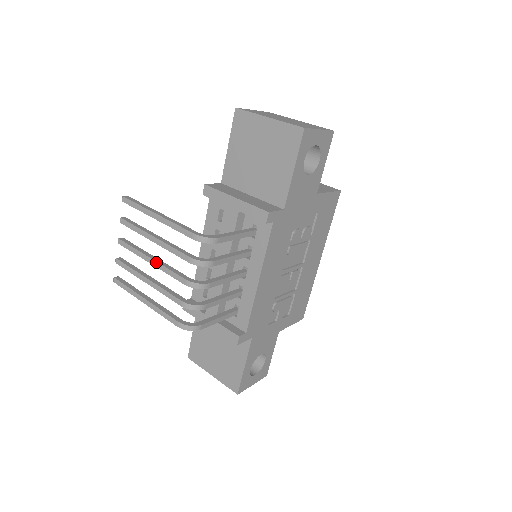
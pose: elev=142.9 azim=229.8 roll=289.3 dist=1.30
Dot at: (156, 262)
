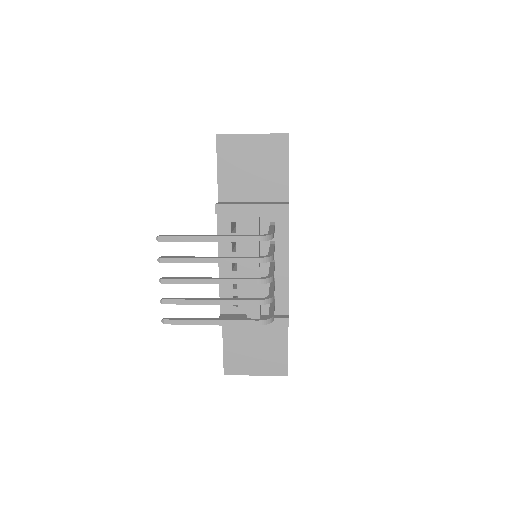
Dot at: (218, 280)
